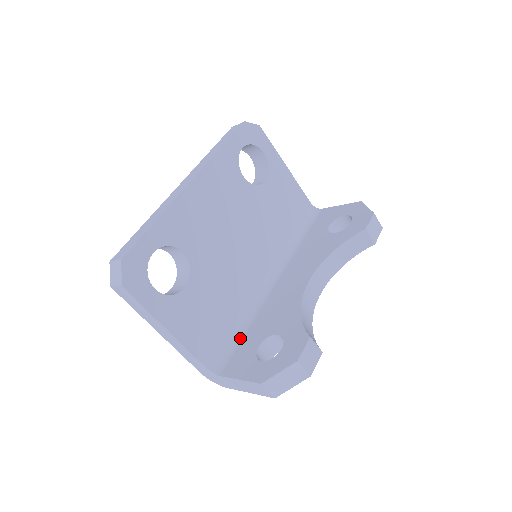
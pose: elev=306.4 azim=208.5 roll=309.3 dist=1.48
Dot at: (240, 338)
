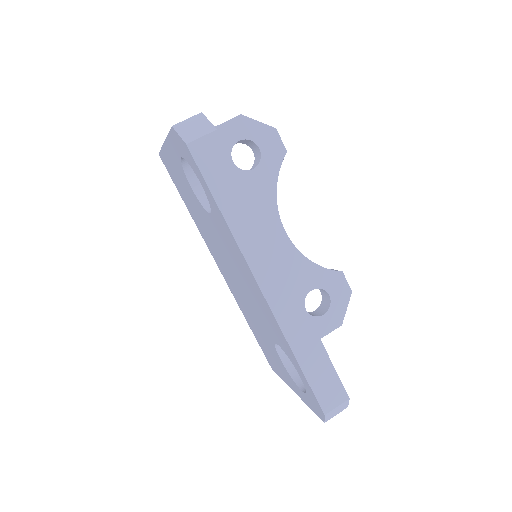
Dot at: occluded
